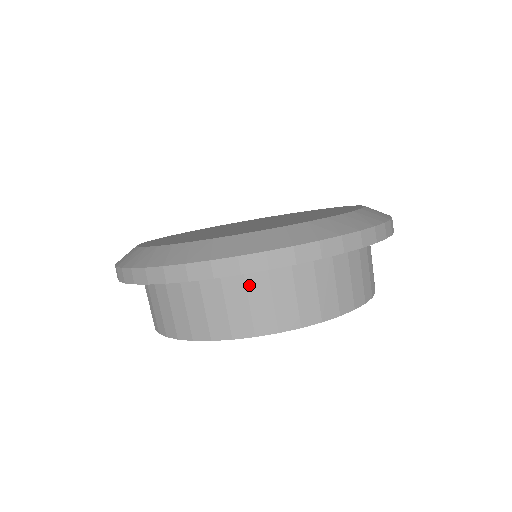
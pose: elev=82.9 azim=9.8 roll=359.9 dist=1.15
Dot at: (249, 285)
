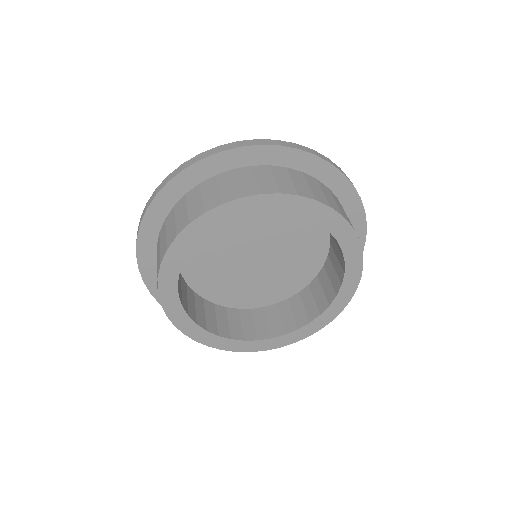
Dot at: (321, 186)
